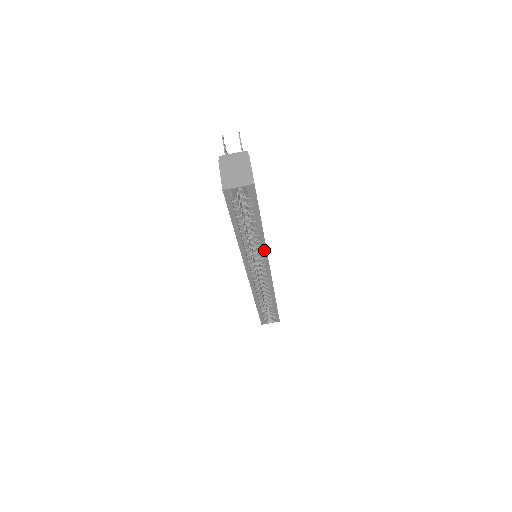
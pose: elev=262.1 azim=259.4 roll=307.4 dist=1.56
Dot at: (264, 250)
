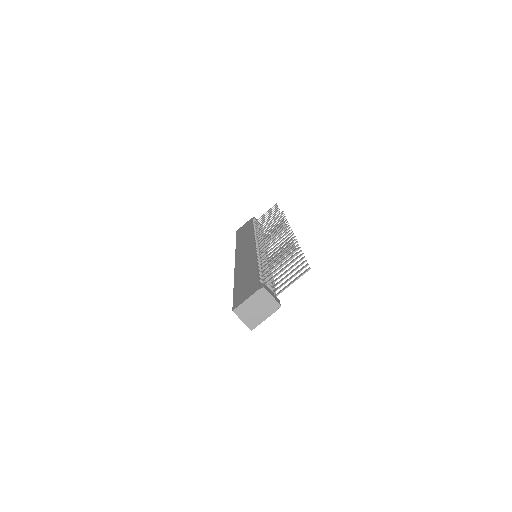
Dot at: occluded
